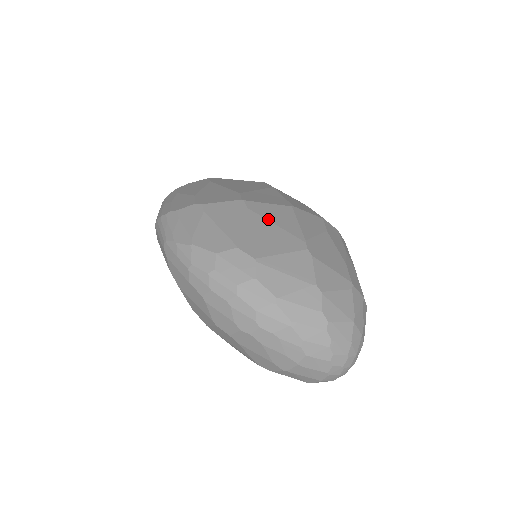
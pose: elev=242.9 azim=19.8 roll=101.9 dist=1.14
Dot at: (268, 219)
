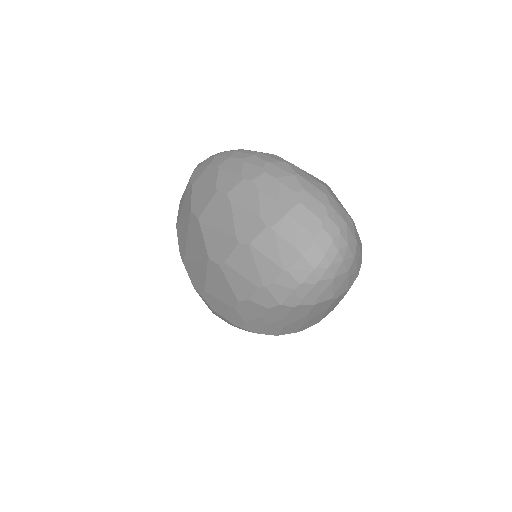
Dot at: occluded
